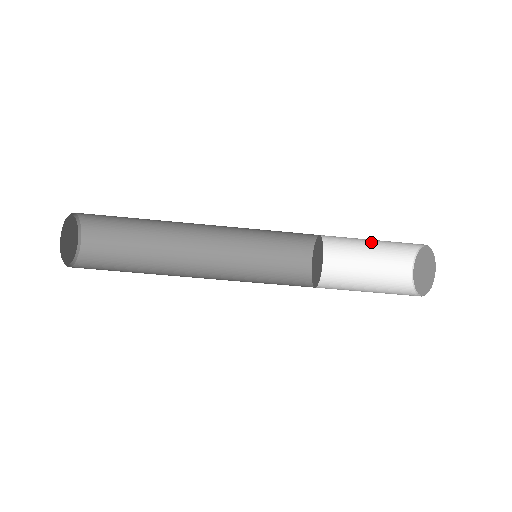
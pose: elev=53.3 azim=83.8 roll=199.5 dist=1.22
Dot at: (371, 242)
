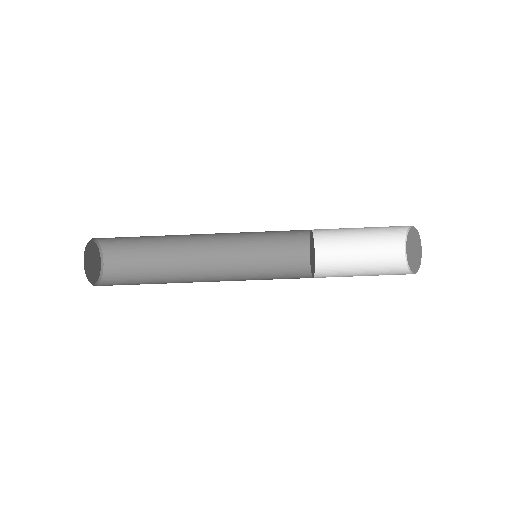
Dot at: (359, 245)
